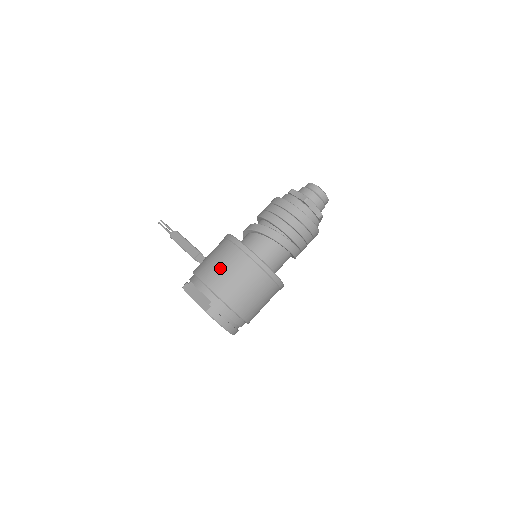
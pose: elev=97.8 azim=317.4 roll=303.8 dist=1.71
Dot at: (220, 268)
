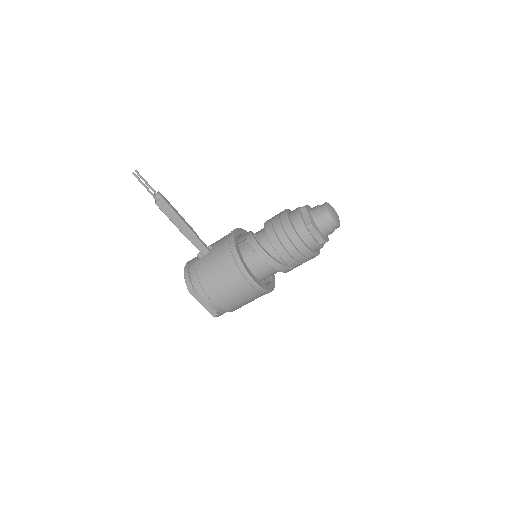
Dot at: (232, 298)
